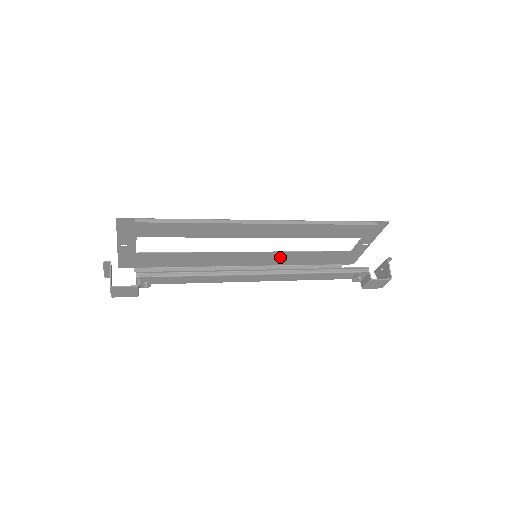
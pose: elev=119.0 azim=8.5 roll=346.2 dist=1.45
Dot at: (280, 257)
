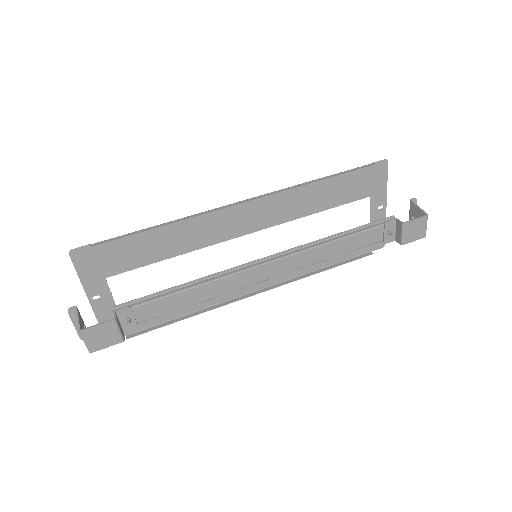
Dot at: occluded
